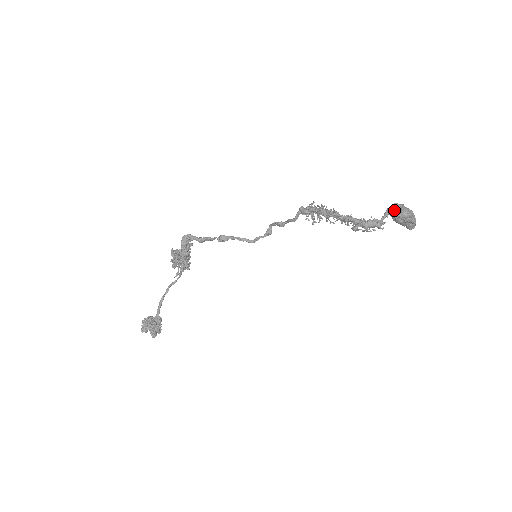
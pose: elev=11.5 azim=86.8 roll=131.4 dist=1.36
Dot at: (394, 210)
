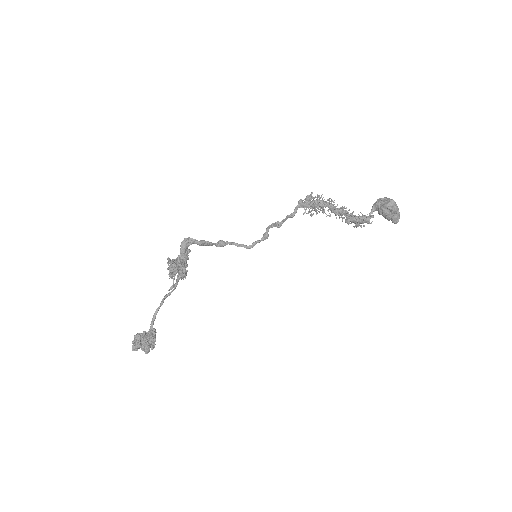
Dot at: (381, 202)
